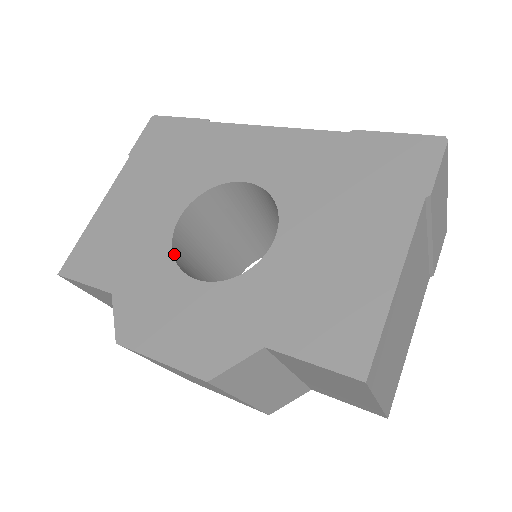
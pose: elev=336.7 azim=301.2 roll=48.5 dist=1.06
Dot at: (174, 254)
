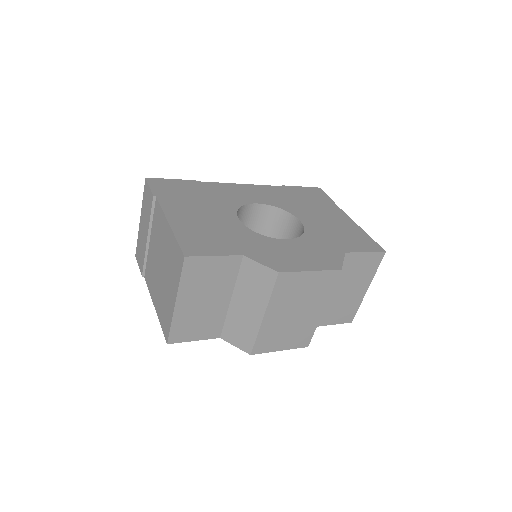
Dot at: (256, 234)
